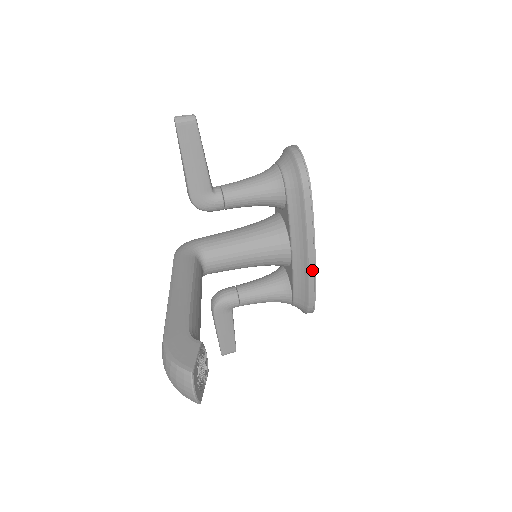
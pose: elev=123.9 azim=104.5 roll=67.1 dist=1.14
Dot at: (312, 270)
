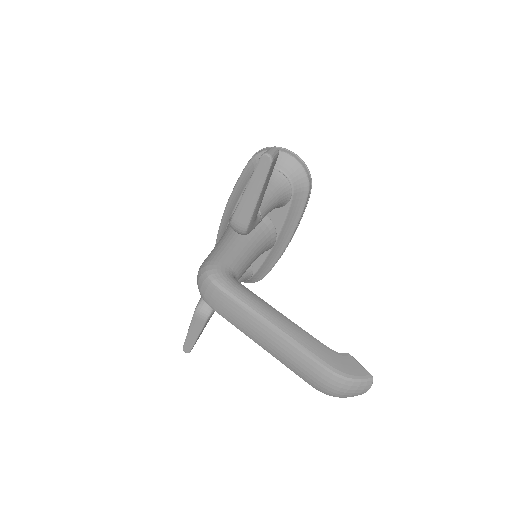
Dot at: (284, 250)
